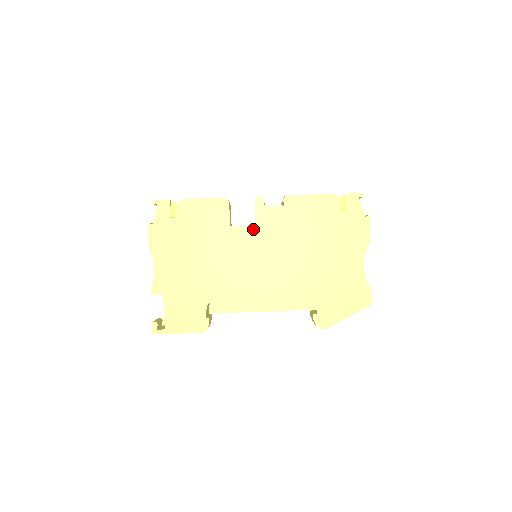
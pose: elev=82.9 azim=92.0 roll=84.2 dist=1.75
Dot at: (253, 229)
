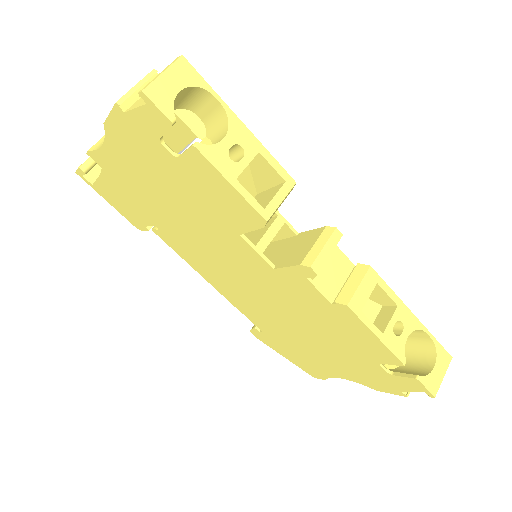
Dot at: (266, 266)
